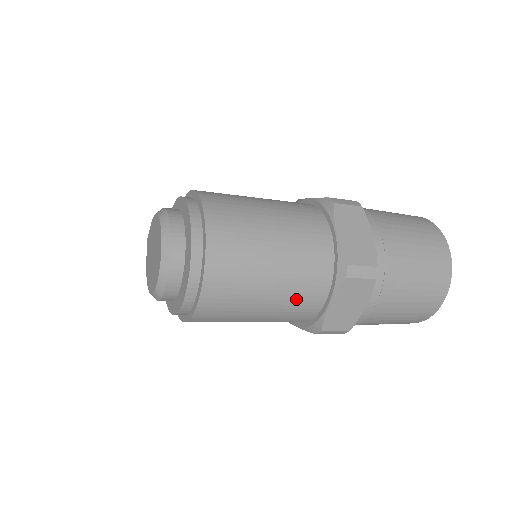
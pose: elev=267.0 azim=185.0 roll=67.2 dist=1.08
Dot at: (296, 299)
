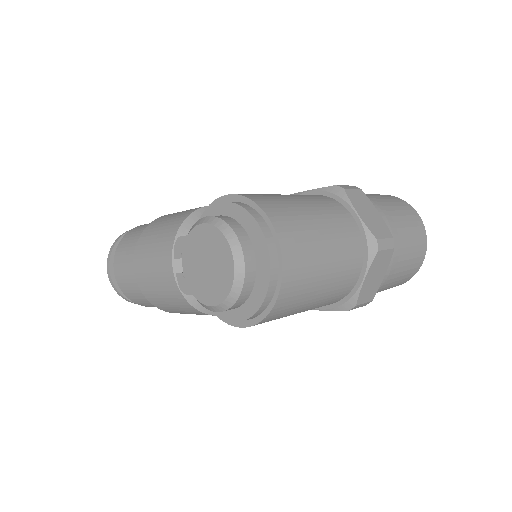
Dot at: (341, 280)
